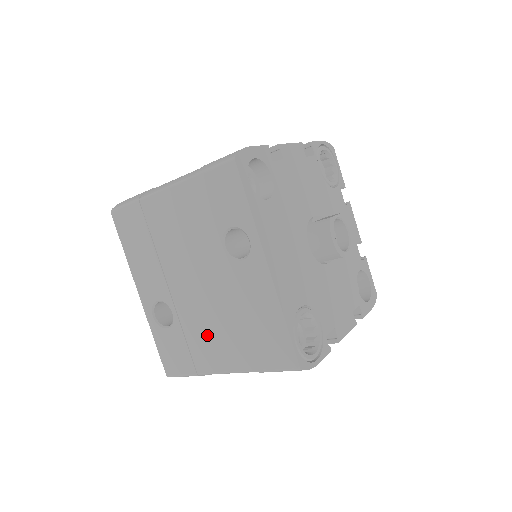
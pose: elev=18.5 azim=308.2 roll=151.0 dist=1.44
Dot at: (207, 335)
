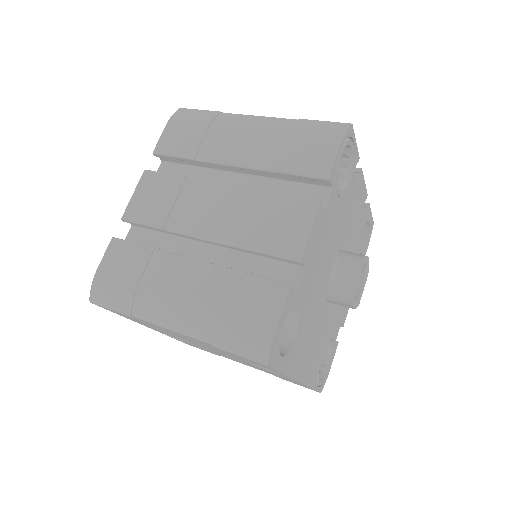
Dot at: occluded
